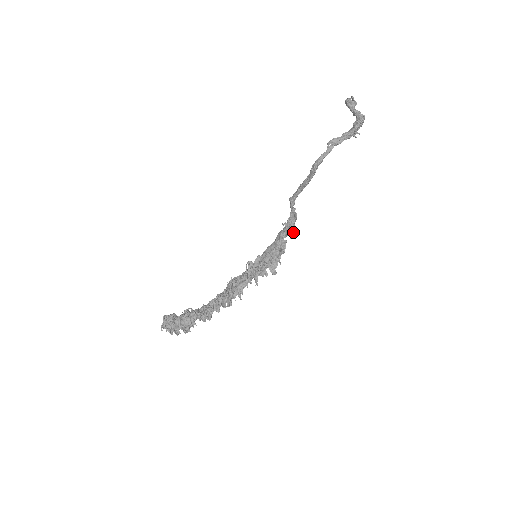
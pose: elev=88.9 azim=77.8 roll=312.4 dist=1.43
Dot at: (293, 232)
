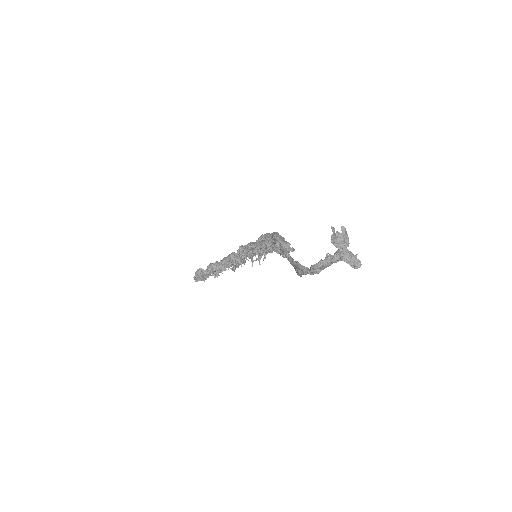
Dot at: (289, 244)
